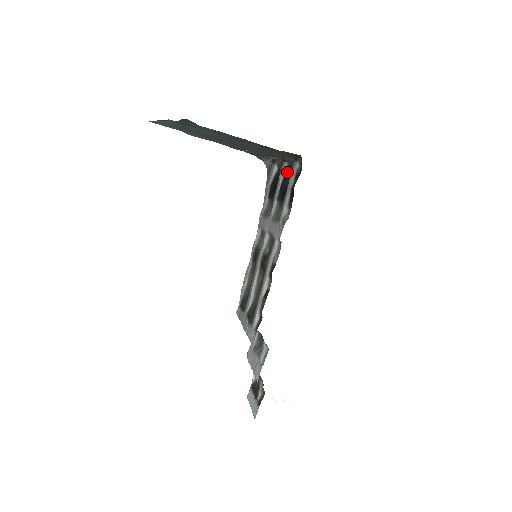
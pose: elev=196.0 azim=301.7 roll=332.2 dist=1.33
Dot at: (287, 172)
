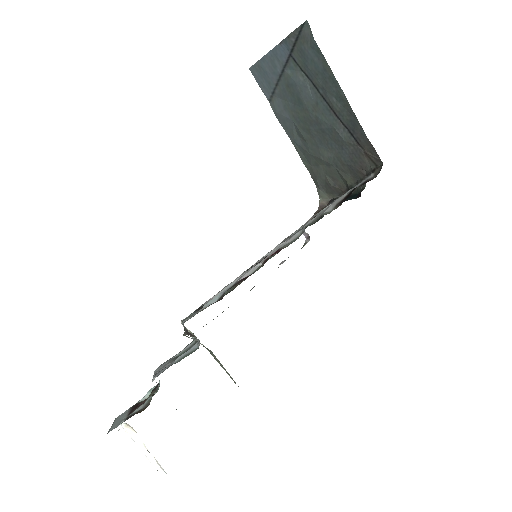
Dot at: occluded
